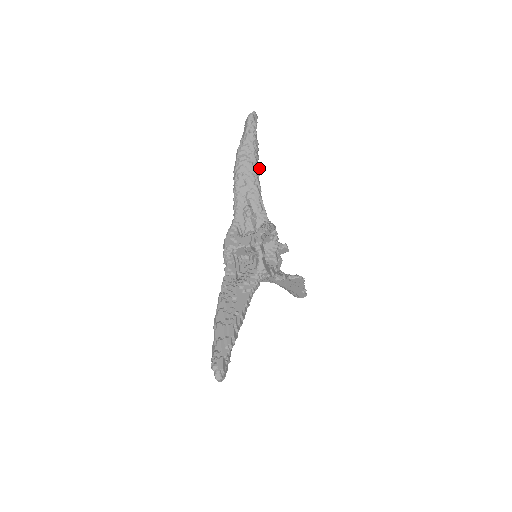
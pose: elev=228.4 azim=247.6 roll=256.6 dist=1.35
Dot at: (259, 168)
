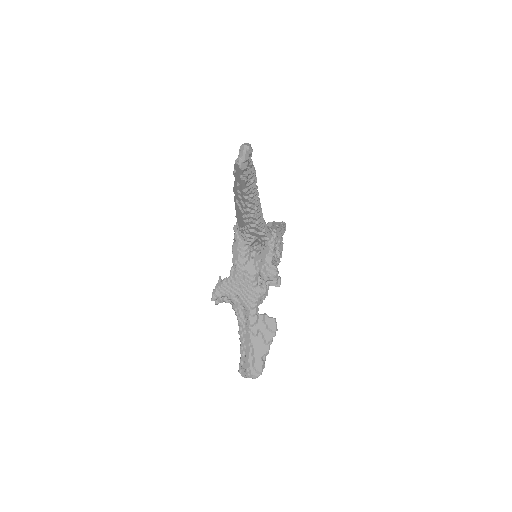
Dot at: occluded
